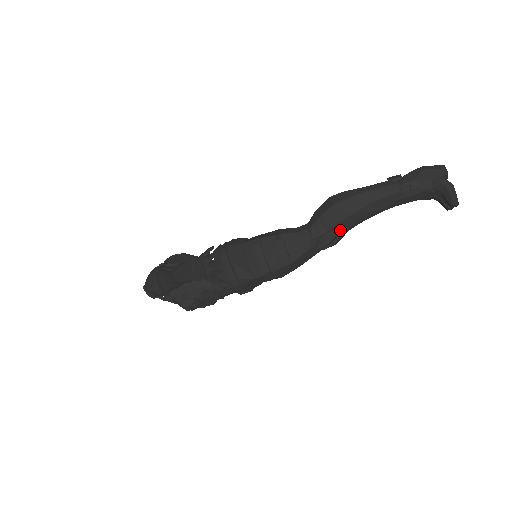
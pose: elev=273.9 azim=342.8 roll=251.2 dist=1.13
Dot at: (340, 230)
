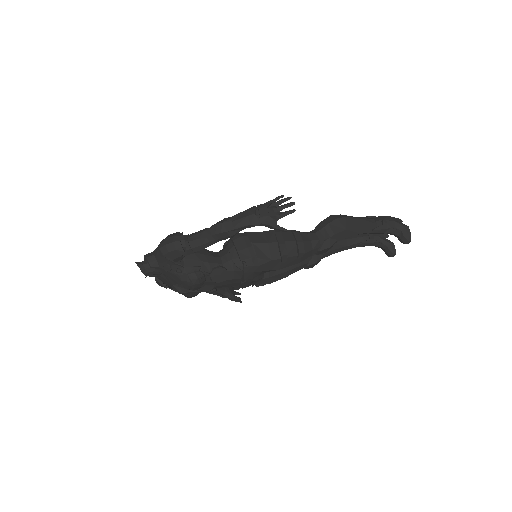
Dot at: (336, 241)
